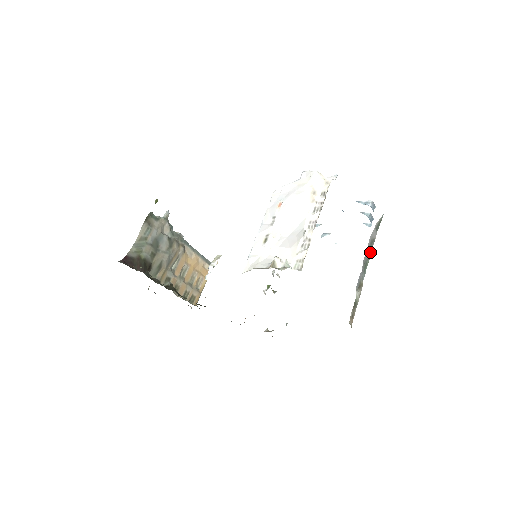
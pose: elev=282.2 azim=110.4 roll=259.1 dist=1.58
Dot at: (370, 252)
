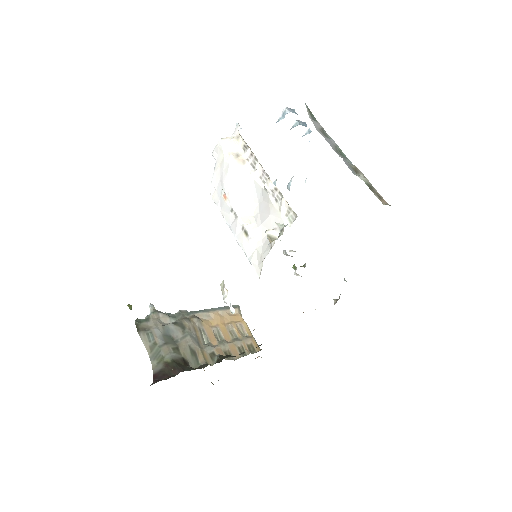
Dot at: (331, 140)
